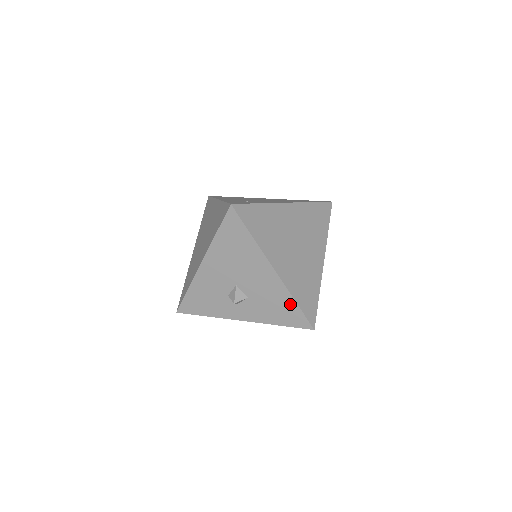
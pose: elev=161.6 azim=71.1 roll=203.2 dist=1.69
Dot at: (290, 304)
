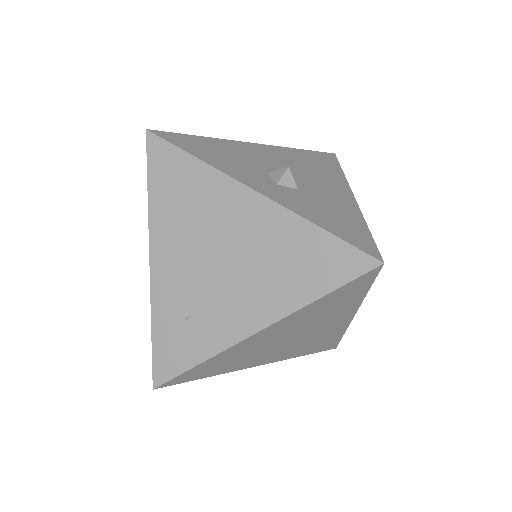
Dot at: occluded
